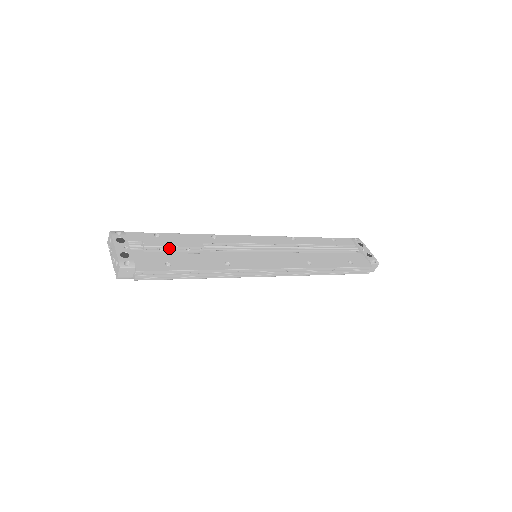
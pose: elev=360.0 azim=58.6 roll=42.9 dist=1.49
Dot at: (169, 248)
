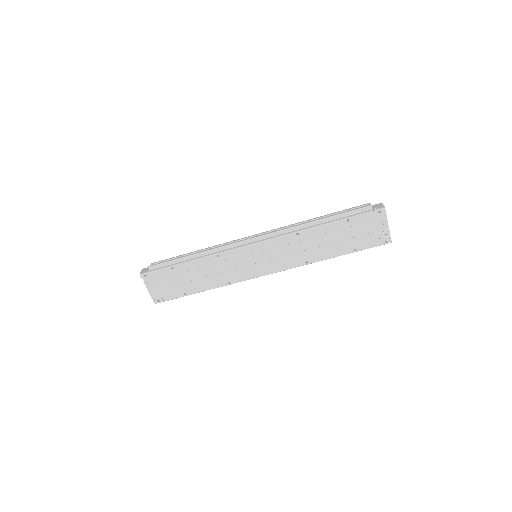
Dot at: occluded
